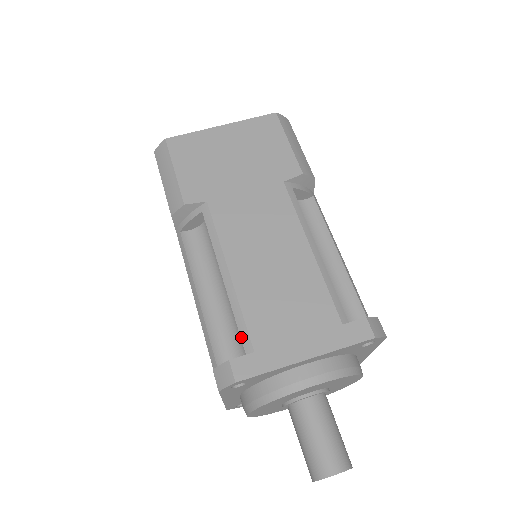
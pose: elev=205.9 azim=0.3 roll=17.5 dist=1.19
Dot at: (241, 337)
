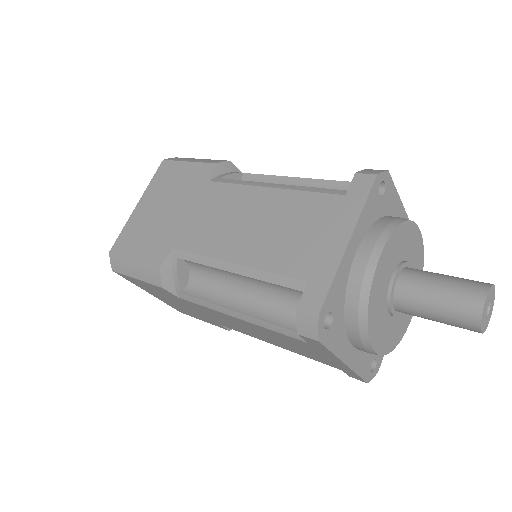
Dot at: (288, 287)
